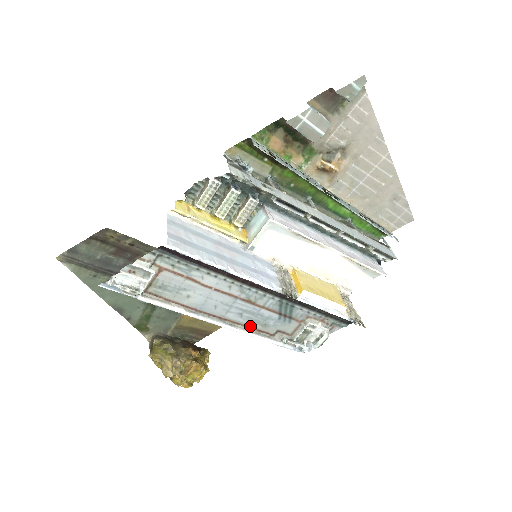
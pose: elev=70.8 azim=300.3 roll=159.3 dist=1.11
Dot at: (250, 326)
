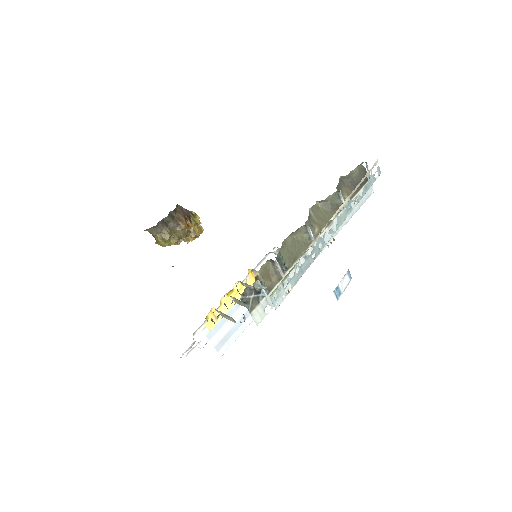
Dot at: occluded
